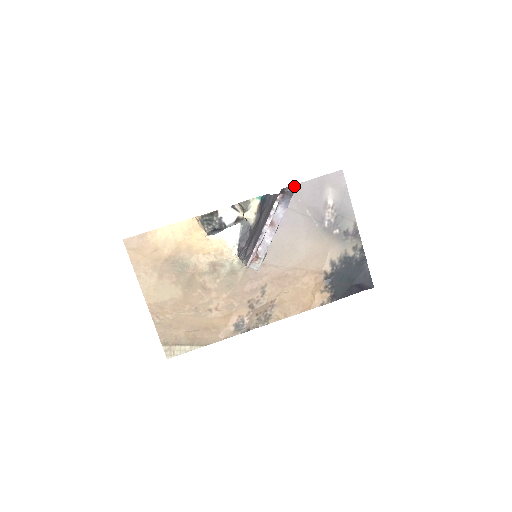
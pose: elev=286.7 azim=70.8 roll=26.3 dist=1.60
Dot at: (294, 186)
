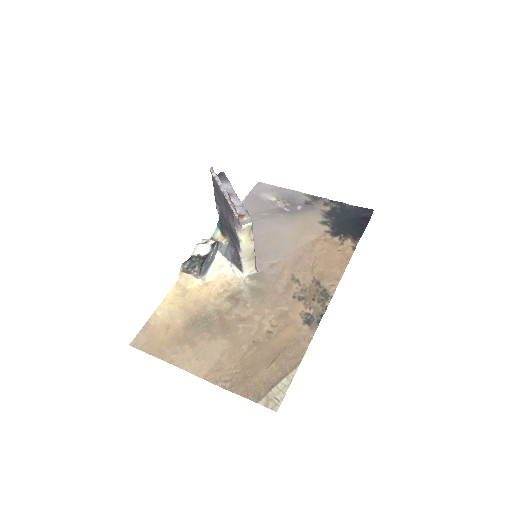
Dot at: occluded
